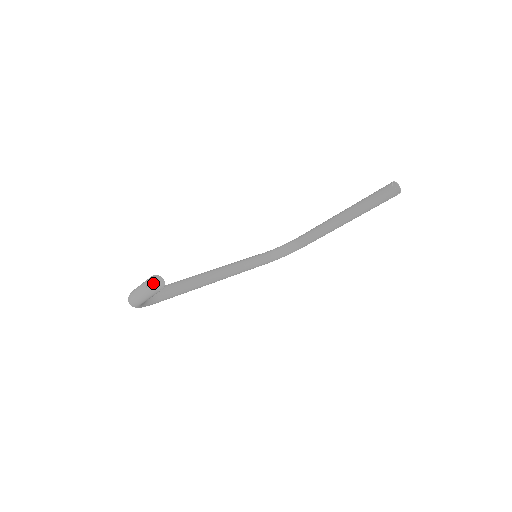
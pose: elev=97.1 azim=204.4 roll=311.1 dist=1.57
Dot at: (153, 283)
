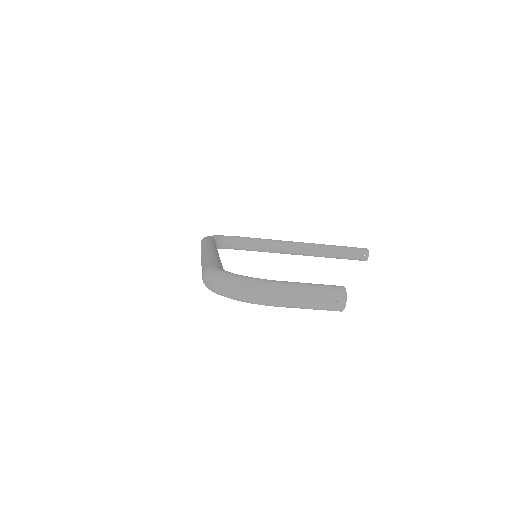
Dot at: occluded
